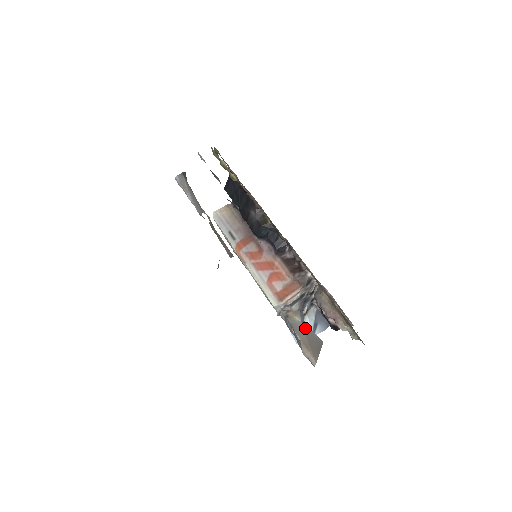
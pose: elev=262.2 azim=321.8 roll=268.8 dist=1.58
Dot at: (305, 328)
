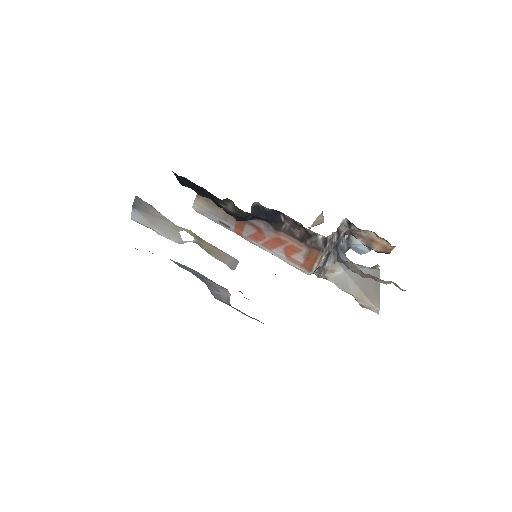
Dot at: (352, 275)
